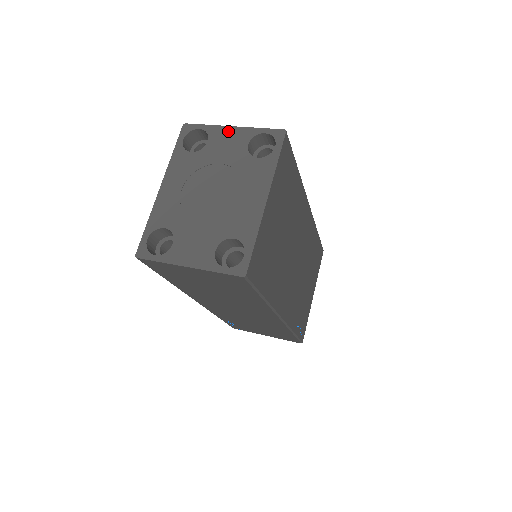
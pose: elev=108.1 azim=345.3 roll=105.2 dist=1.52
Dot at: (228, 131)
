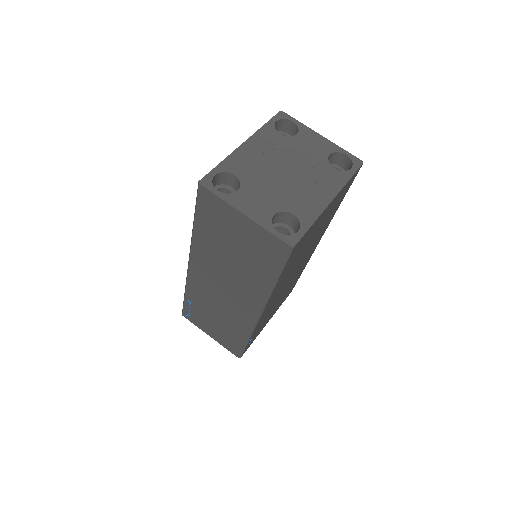
Dot at: (317, 136)
